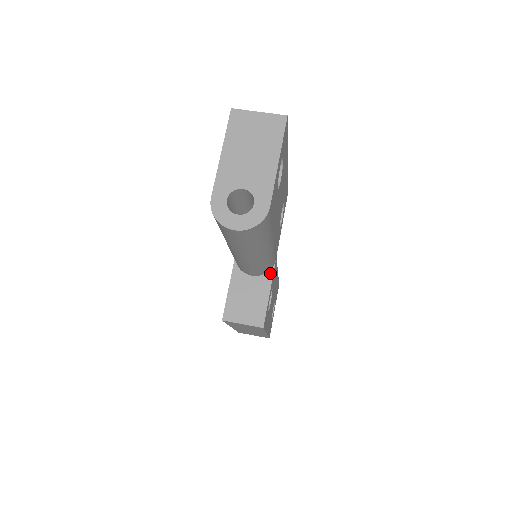
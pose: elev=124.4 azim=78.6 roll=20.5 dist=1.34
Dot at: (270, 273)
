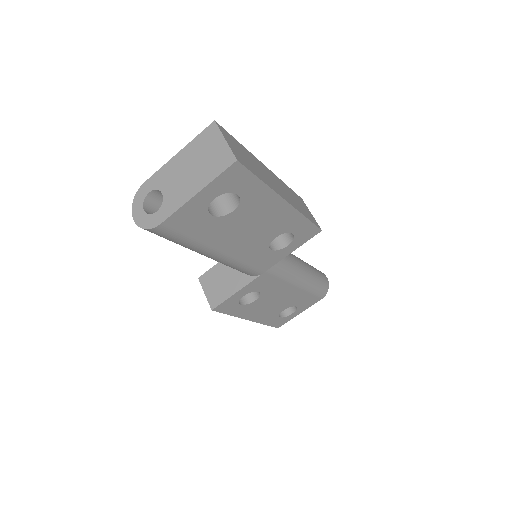
Dot at: (251, 278)
